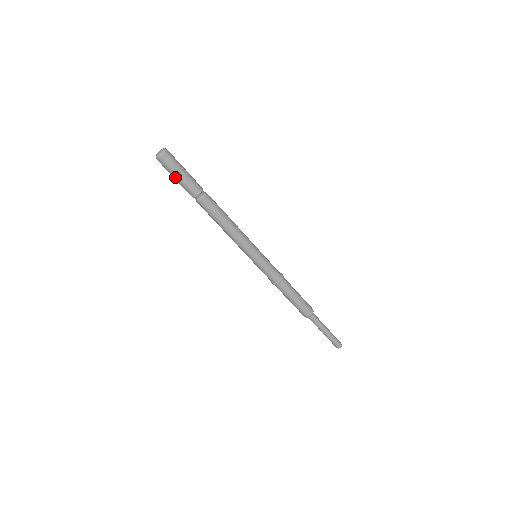
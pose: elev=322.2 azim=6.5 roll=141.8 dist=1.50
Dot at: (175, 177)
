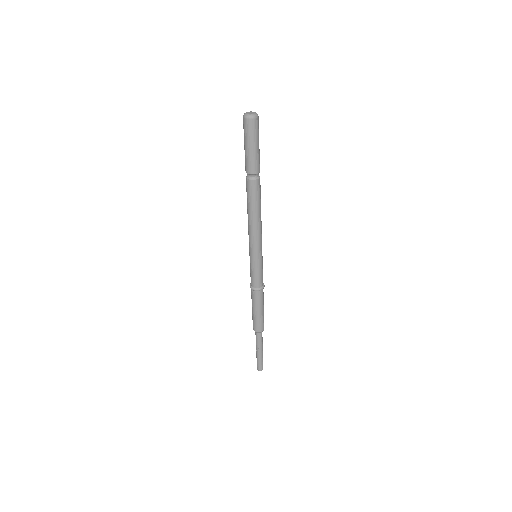
Dot at: (246, 144)
